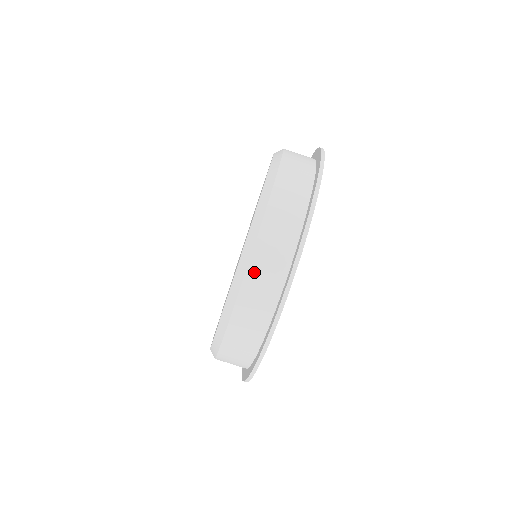
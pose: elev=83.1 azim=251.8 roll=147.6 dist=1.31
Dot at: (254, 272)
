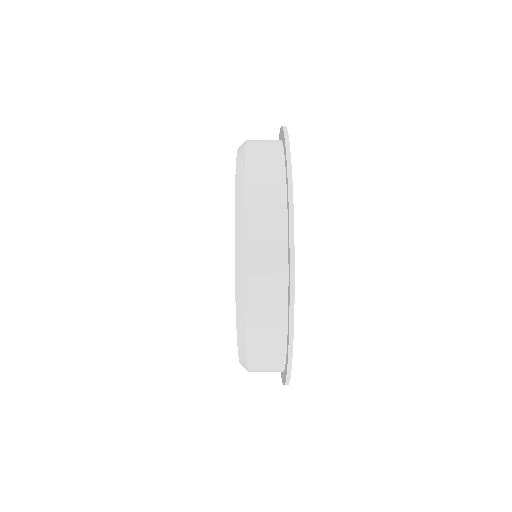
Dot at: (252, 192)
